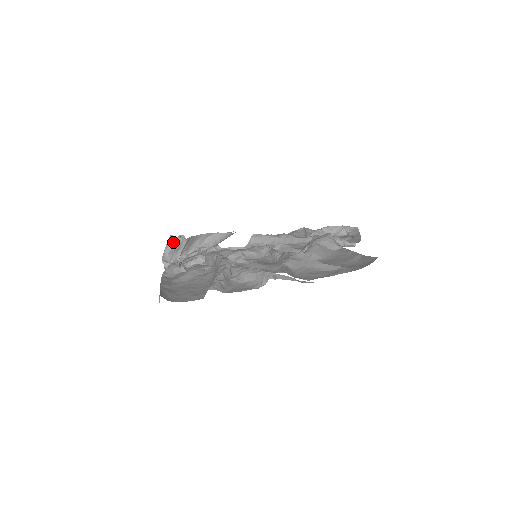
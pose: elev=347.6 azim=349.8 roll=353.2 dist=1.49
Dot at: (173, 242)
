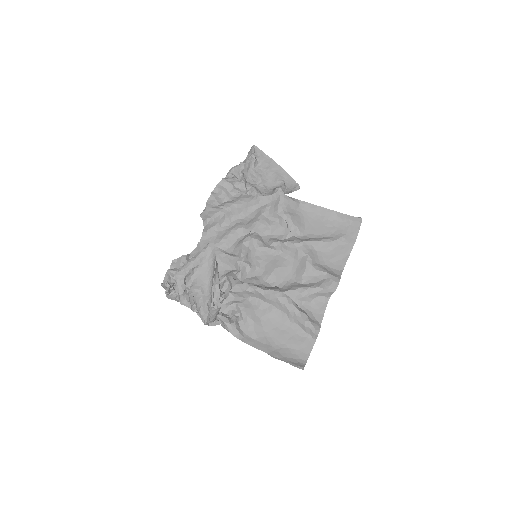
Dot at: (218, 312)
